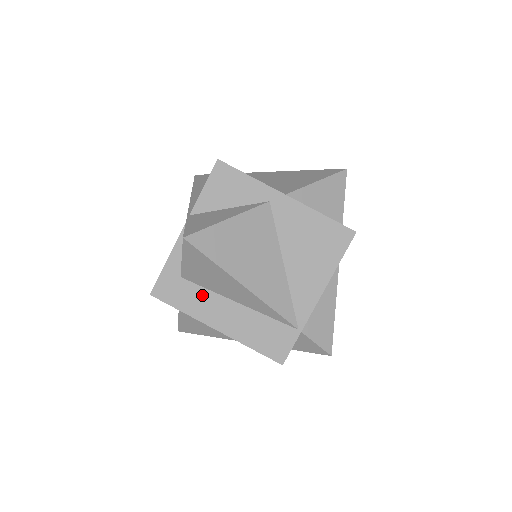
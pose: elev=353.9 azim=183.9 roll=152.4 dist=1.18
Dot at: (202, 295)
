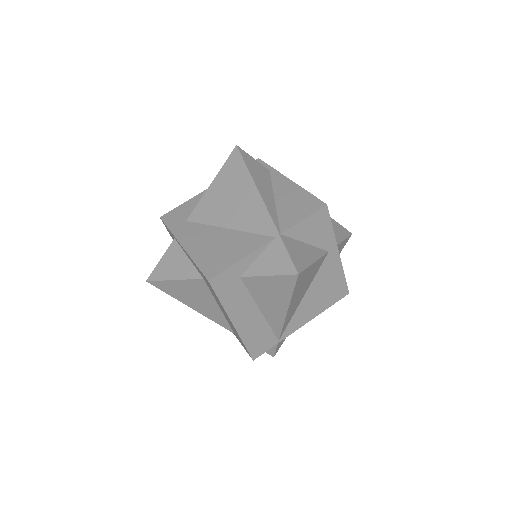
Dot at: (243, 296)
